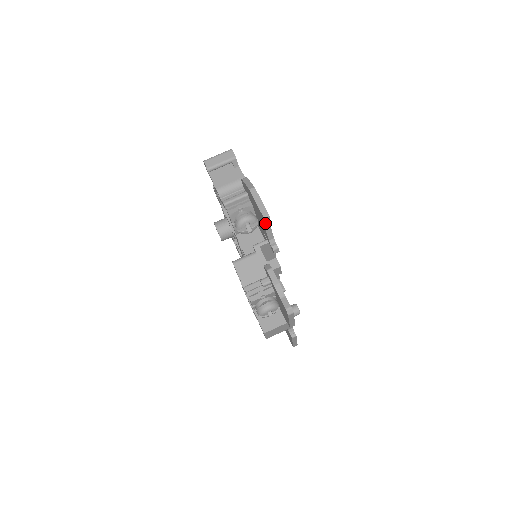
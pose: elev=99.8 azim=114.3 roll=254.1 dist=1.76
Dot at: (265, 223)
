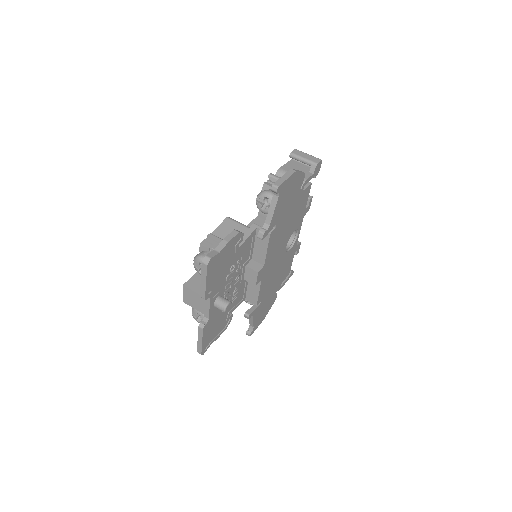
Dot at: (273, 200)
